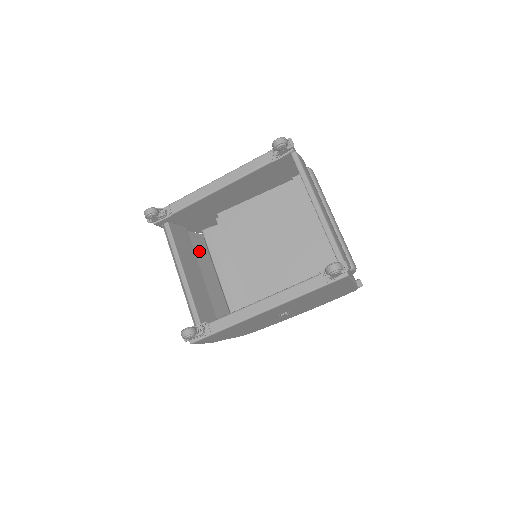
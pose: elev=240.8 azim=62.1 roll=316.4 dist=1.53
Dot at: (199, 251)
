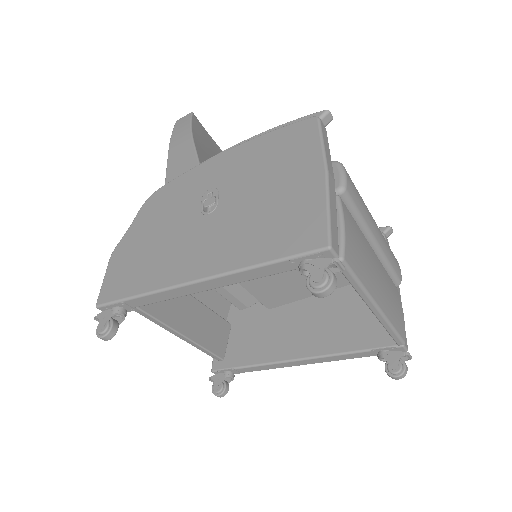
Dot at: occluded
